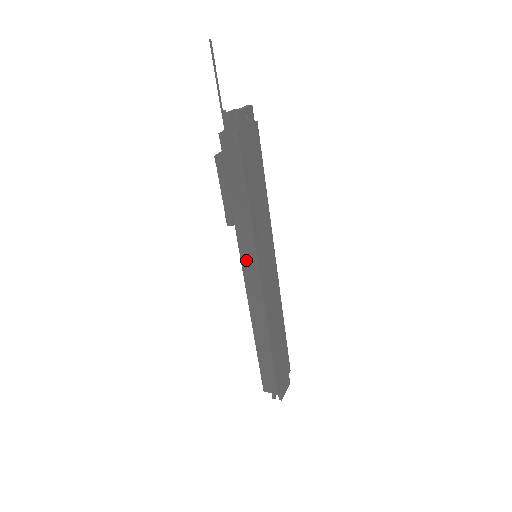
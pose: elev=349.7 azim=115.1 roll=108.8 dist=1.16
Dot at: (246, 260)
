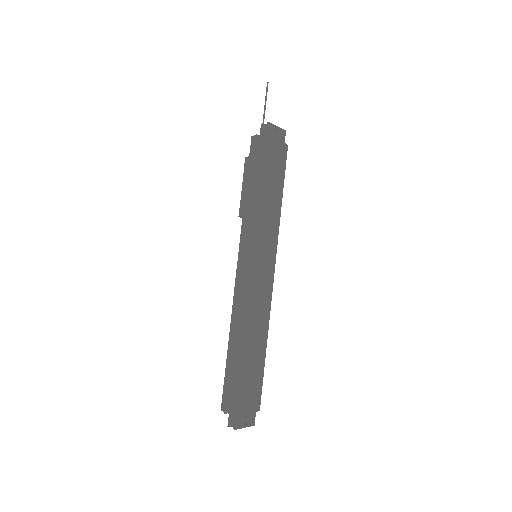
Dot at: (243, 247)
